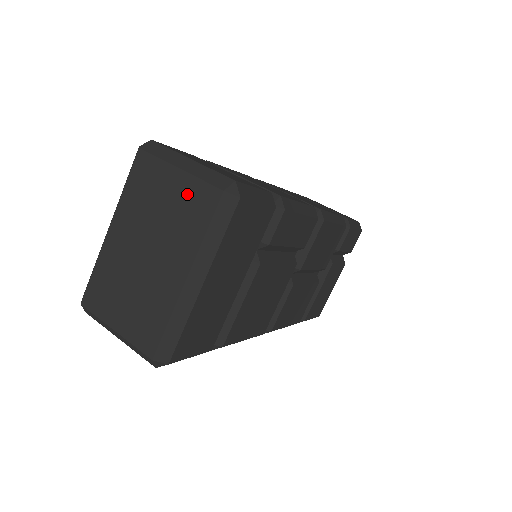
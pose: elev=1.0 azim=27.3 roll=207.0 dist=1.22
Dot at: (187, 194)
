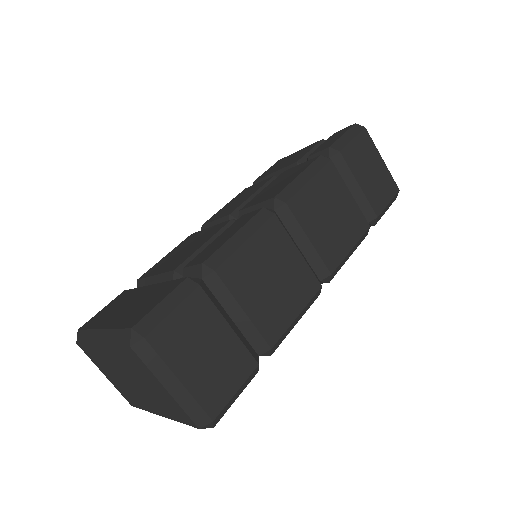
Dot at: (170, 402)
